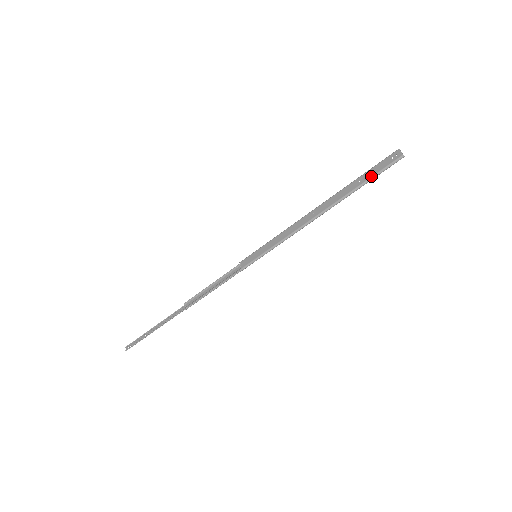
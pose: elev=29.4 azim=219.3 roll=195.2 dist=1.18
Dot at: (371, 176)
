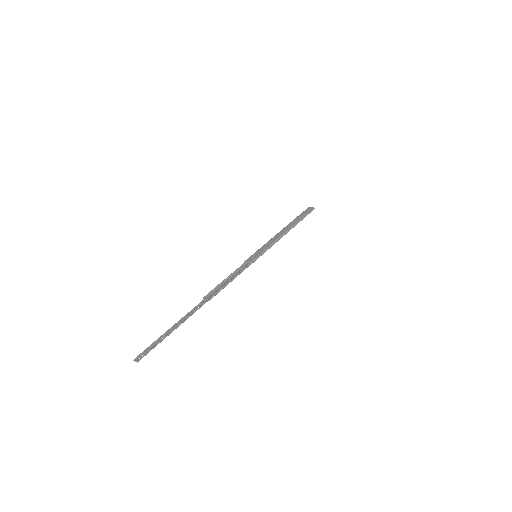
Dot at: (305, 215)
